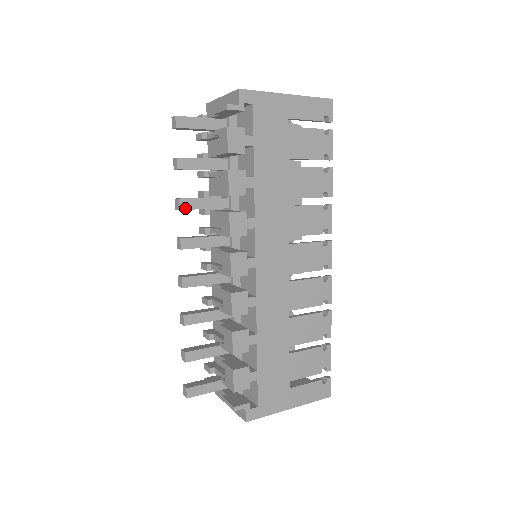
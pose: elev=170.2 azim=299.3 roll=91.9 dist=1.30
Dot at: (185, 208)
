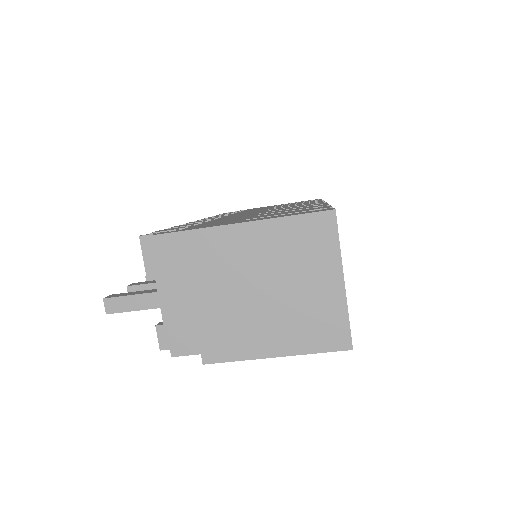
Dot at: occluded
